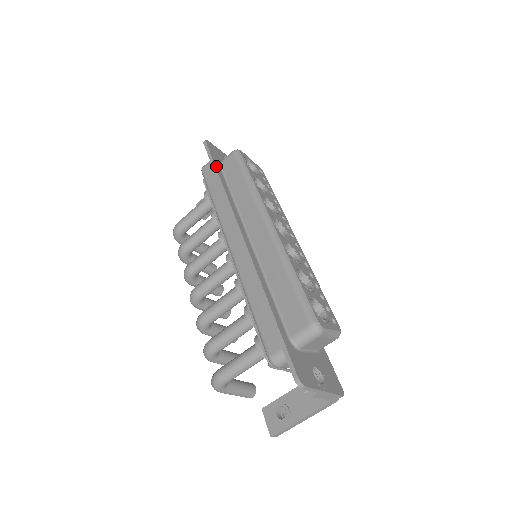
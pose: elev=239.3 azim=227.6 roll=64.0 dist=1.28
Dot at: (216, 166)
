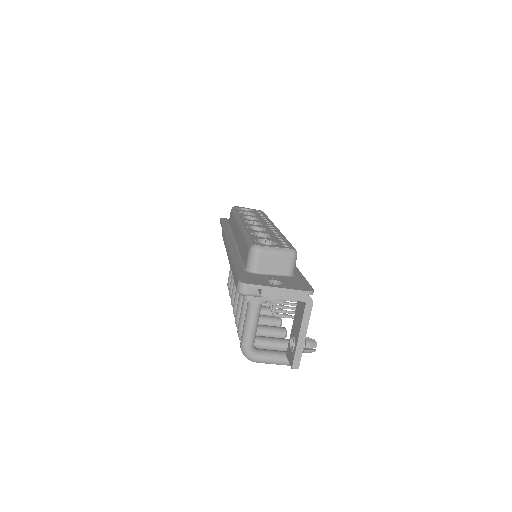
Dot at: (223, 224)
